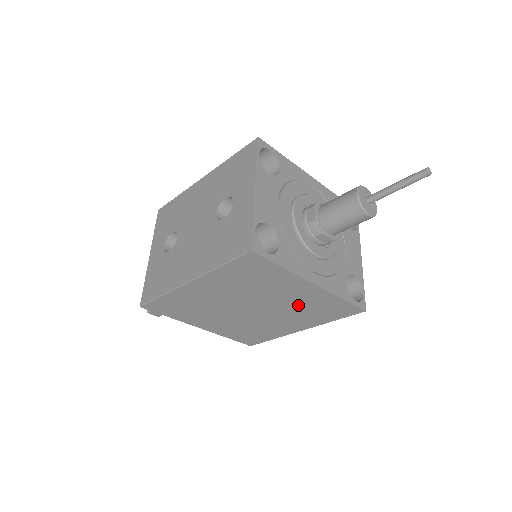
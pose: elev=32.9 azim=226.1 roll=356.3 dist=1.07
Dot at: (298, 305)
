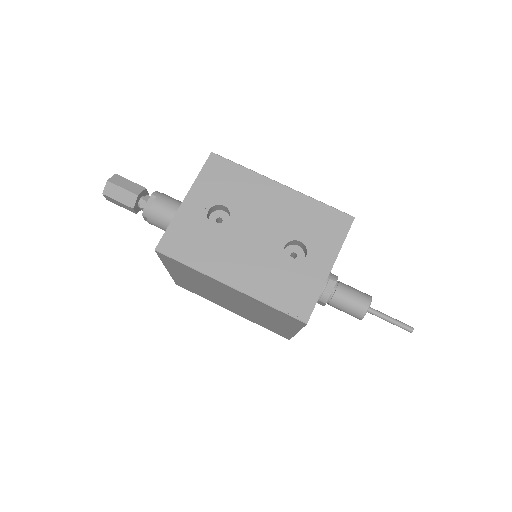
Dot at: (263, 320)
